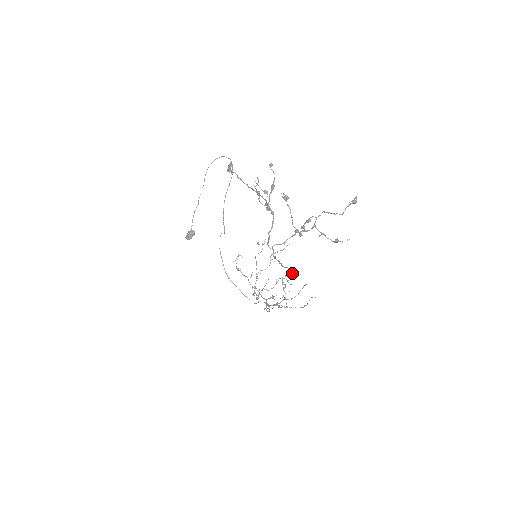
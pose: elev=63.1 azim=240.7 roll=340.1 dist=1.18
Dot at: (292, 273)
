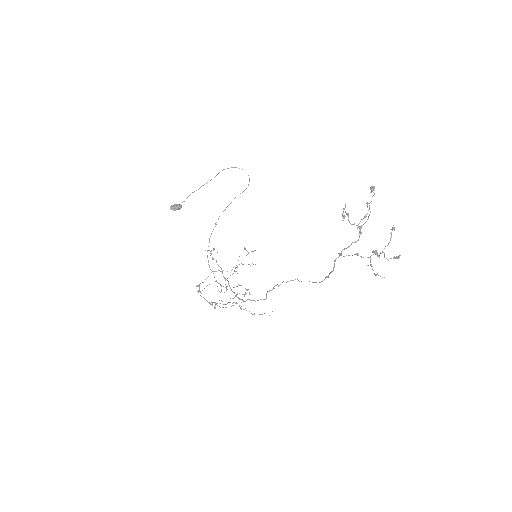
Dot at: occluded
